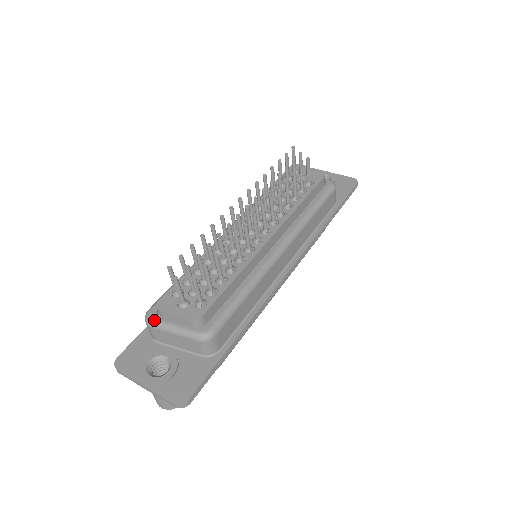
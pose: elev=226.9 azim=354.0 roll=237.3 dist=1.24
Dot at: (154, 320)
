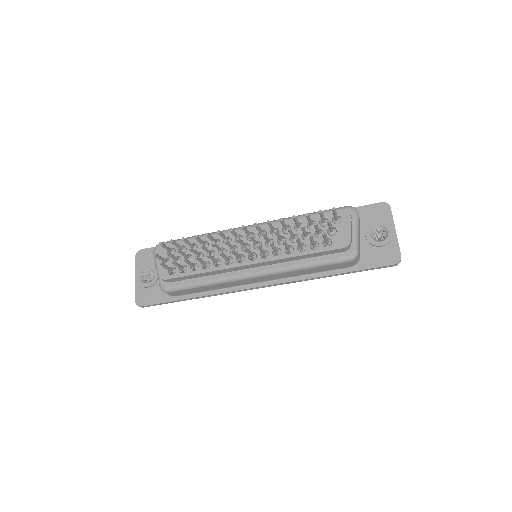
Dot at: occluded
